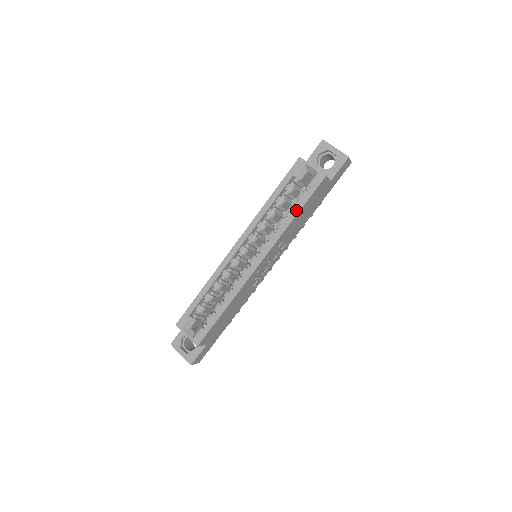
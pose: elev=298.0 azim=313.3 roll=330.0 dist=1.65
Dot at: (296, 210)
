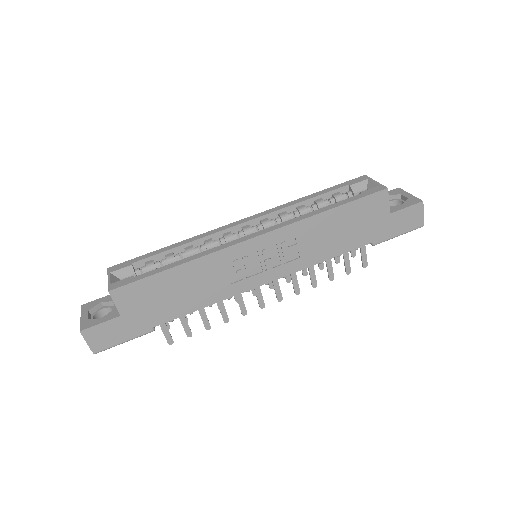
Dot at: (333, 205)
